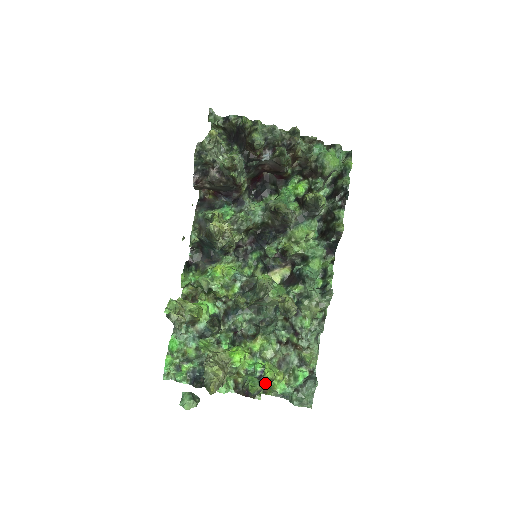
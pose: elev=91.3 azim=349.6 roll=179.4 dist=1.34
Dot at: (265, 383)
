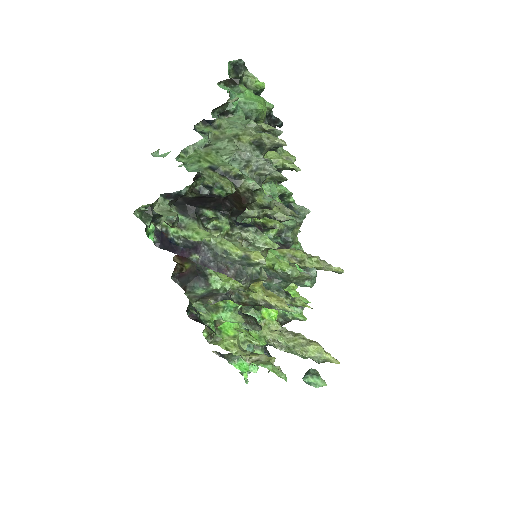
Dot at: occluded
